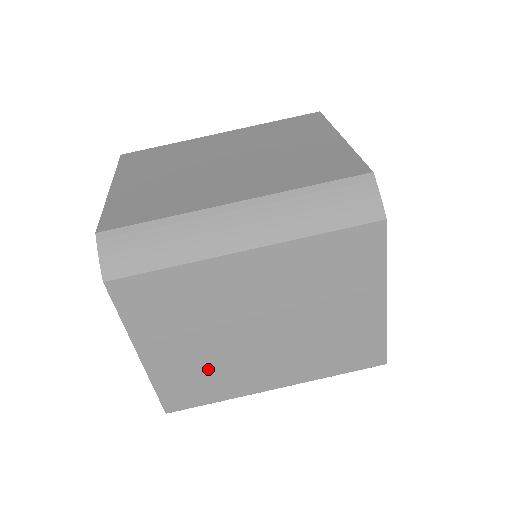
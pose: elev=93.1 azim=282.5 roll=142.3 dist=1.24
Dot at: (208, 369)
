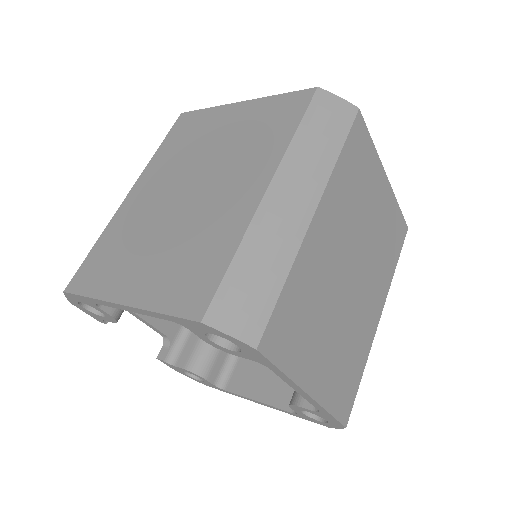
Dot at: (346, 350)
